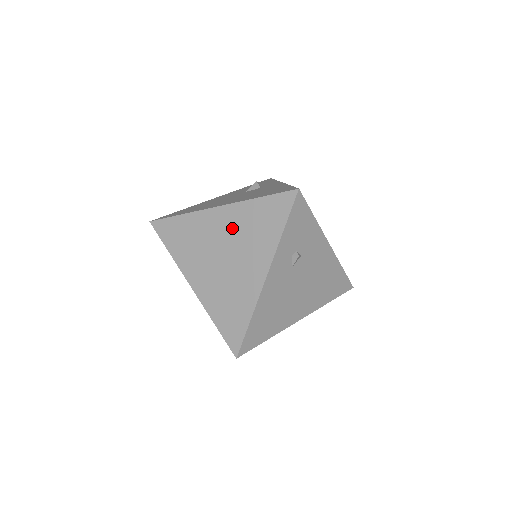
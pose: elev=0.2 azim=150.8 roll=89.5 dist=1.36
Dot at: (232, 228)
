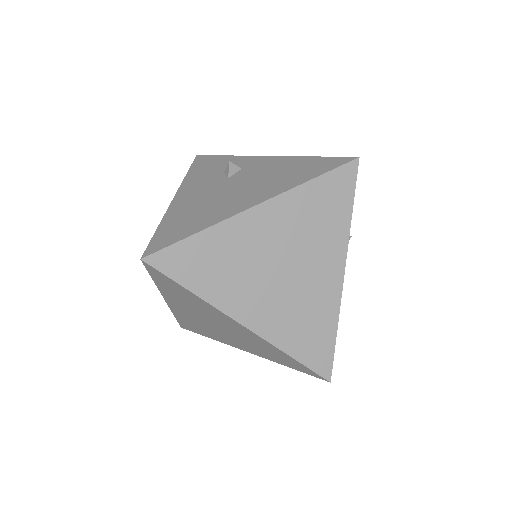
Dot at: (285, 228)
